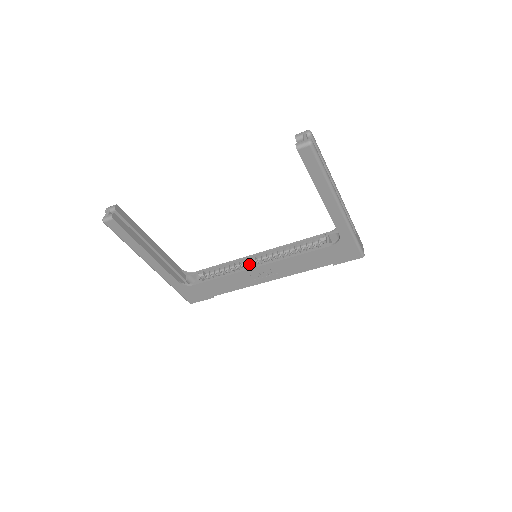
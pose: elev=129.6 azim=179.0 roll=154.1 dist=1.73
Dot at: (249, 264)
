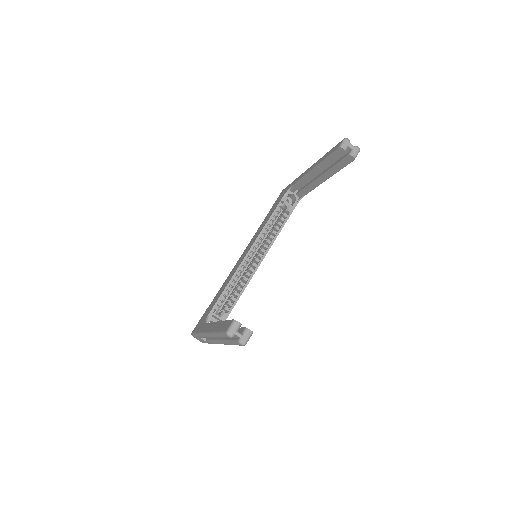
Dot at: (245, 267)
